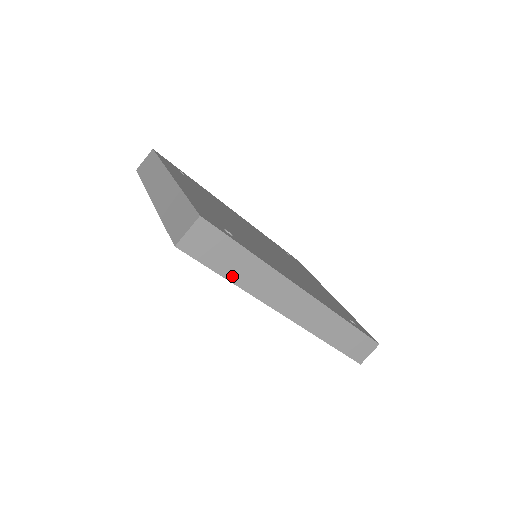
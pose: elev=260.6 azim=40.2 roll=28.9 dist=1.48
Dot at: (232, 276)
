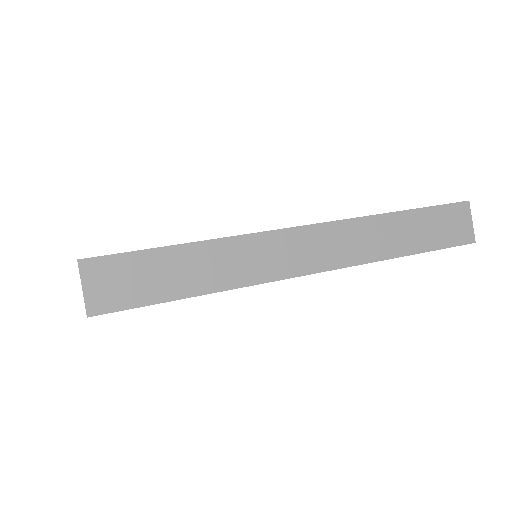
Dot at: (194, 288)
